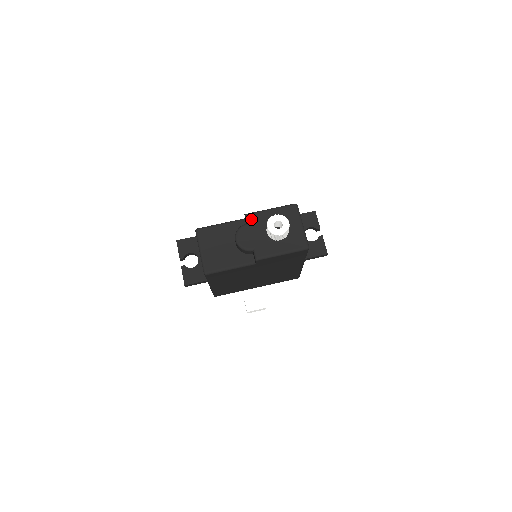
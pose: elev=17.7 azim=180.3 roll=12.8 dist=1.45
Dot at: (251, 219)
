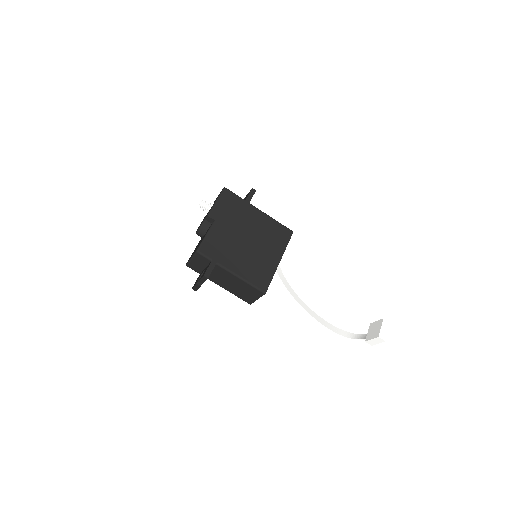
Dot at: occluded
